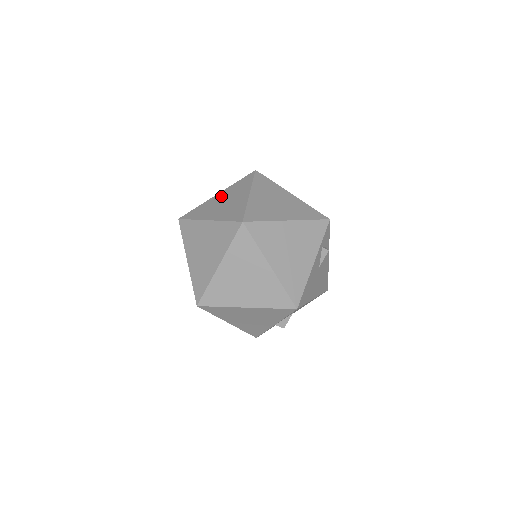
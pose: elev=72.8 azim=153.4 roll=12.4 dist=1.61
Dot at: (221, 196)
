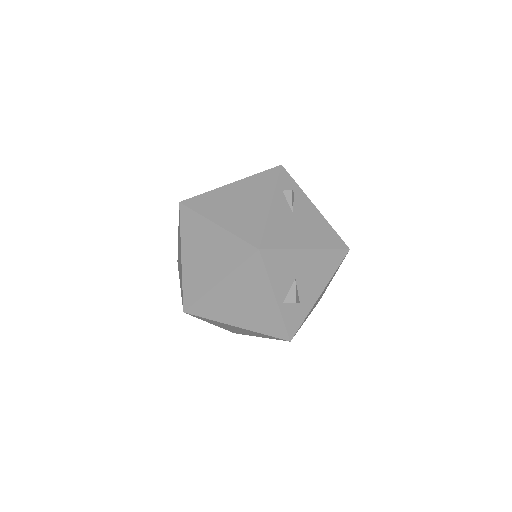
Dot at: occluded
